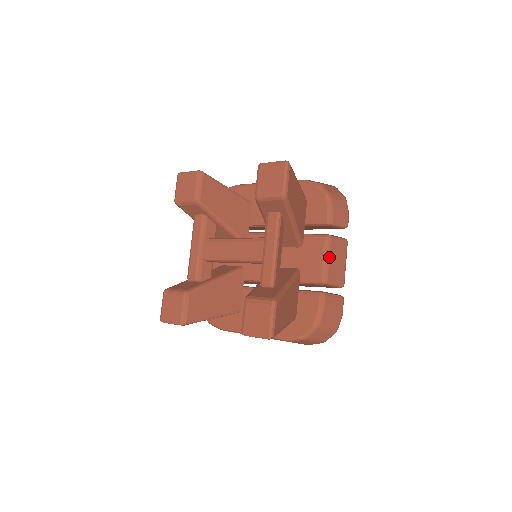
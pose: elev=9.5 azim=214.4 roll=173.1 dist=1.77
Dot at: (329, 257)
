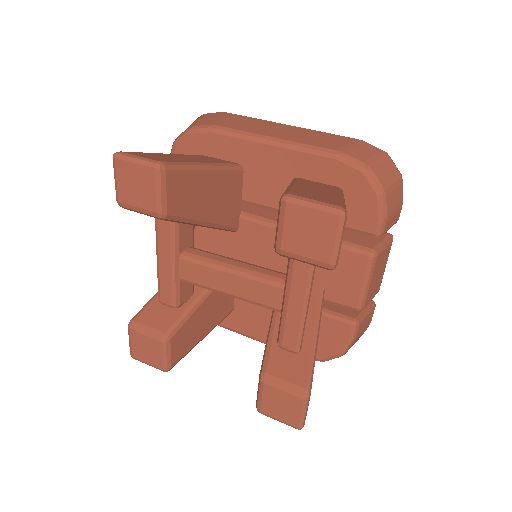
Dot at: (371, 280)
